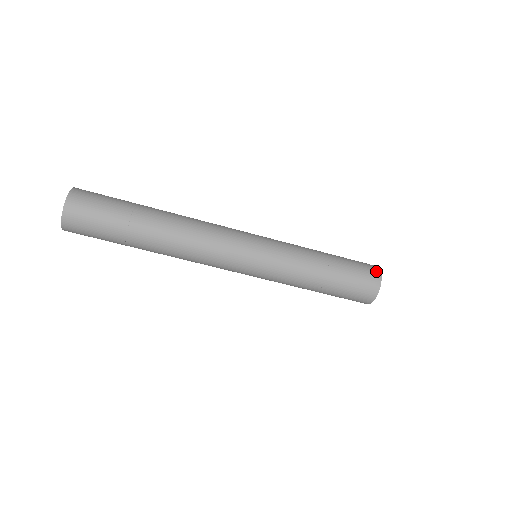
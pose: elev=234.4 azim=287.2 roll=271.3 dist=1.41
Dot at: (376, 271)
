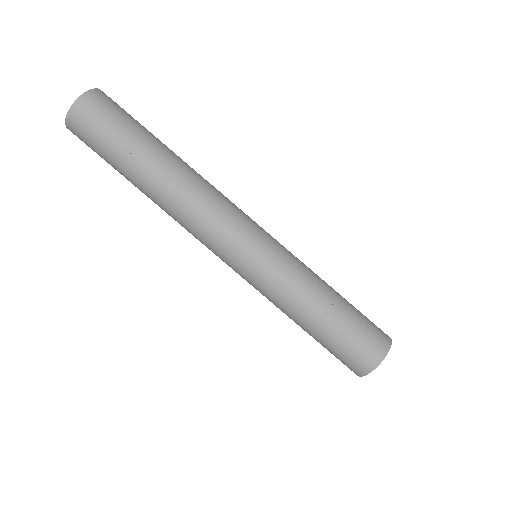
Dot at: occluded
